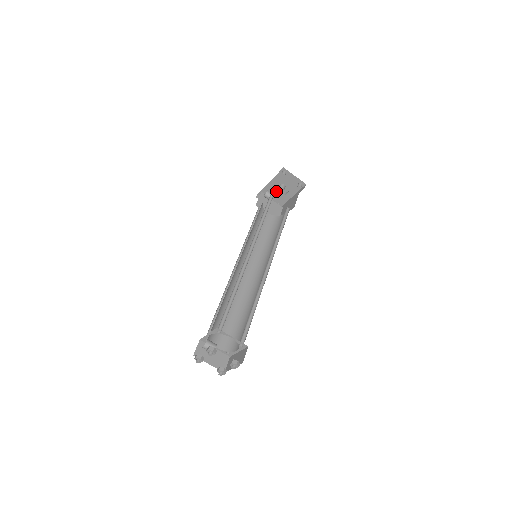
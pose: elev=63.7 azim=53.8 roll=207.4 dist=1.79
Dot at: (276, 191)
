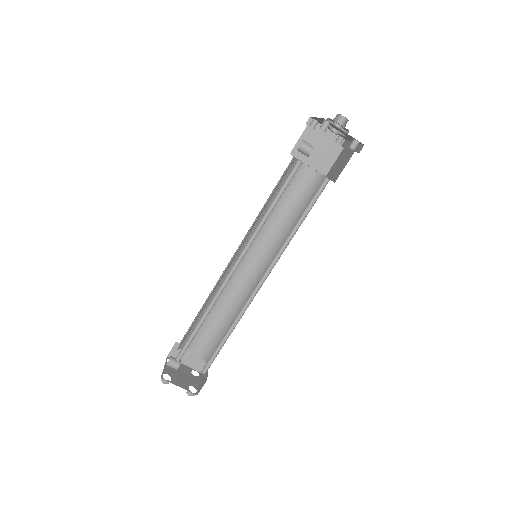
Dot at: occluded
